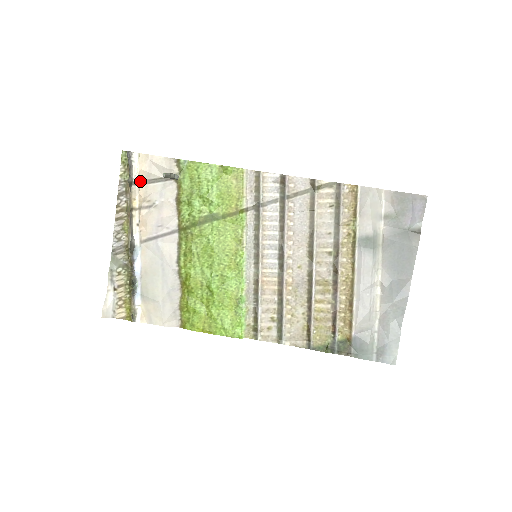
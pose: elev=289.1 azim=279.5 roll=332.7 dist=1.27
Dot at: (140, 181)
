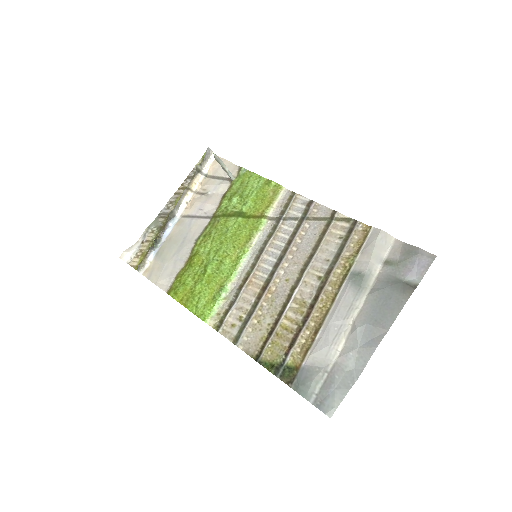
Dot at: (207, 175)
